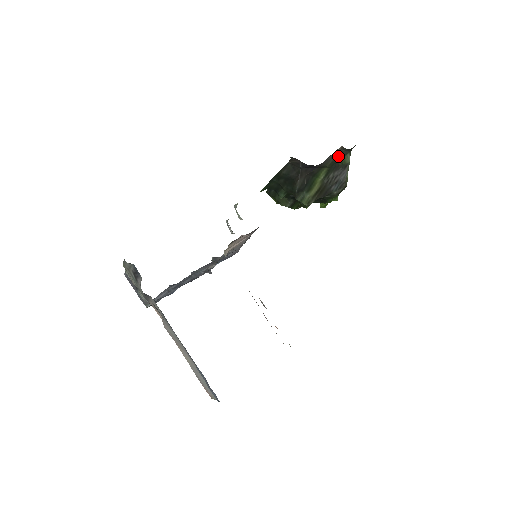
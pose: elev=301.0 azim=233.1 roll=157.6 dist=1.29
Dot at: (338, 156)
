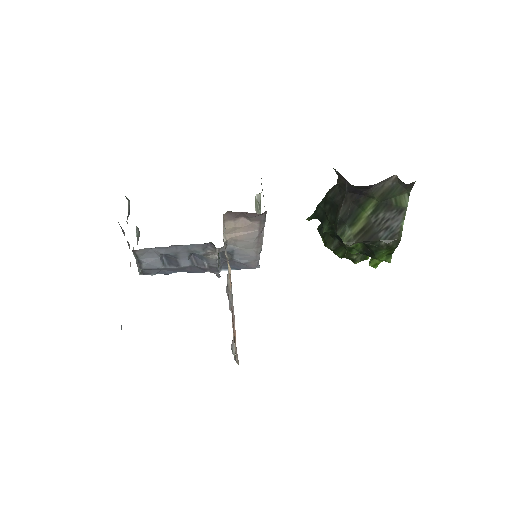
Dot at: (391, 189)
